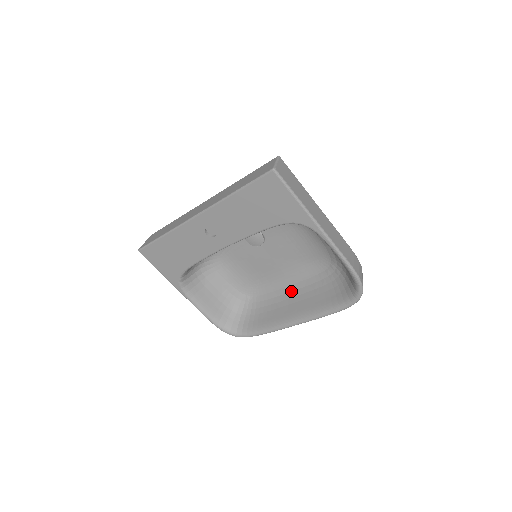
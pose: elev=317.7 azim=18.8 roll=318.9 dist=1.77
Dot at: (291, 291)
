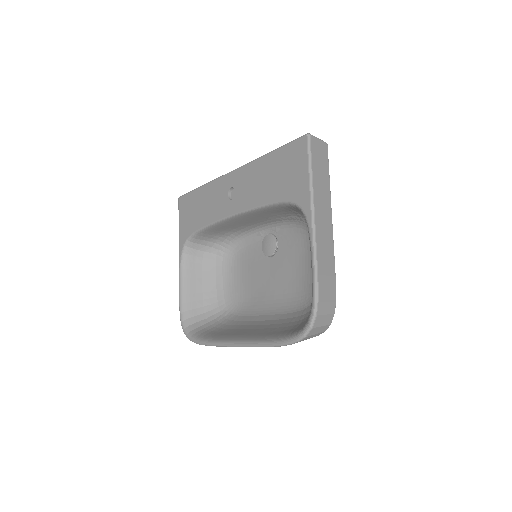
Dot at: (262, 320)
